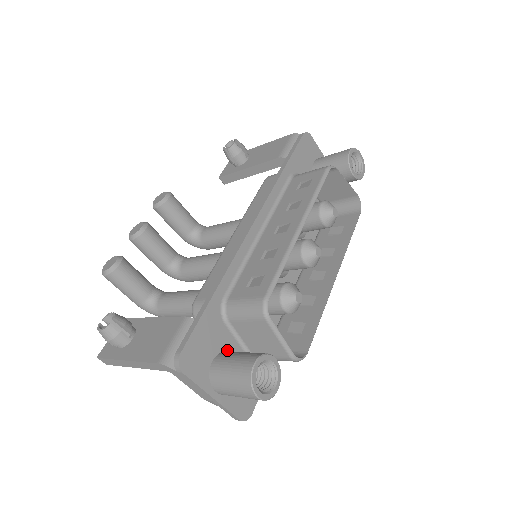
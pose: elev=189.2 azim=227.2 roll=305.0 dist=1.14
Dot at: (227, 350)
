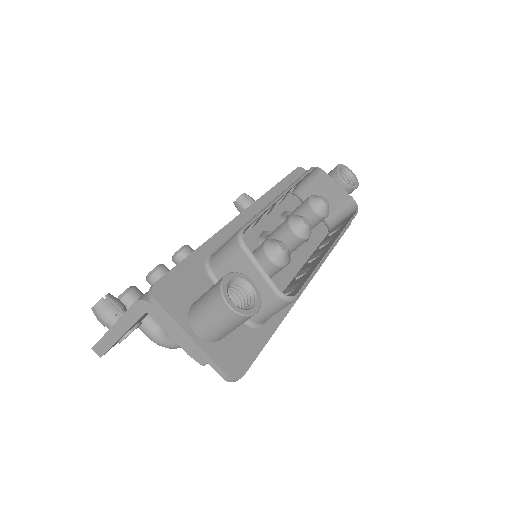
Dot at: occluded
